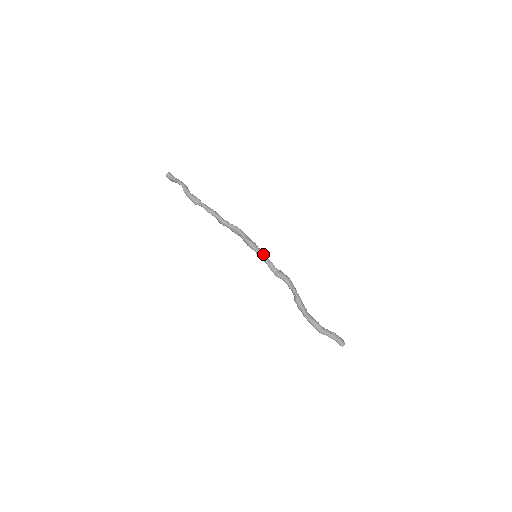
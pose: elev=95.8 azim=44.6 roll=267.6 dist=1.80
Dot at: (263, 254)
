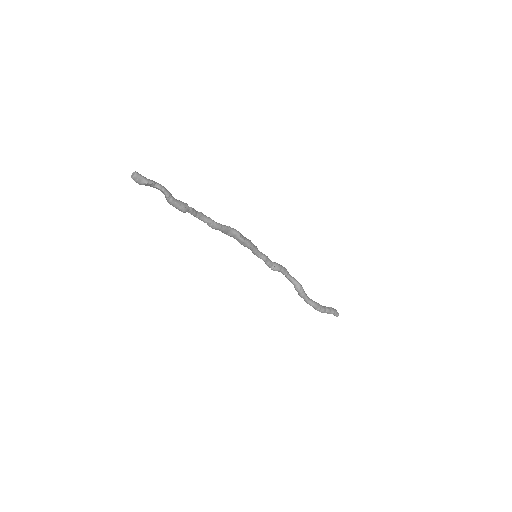
Dot at: occluded
